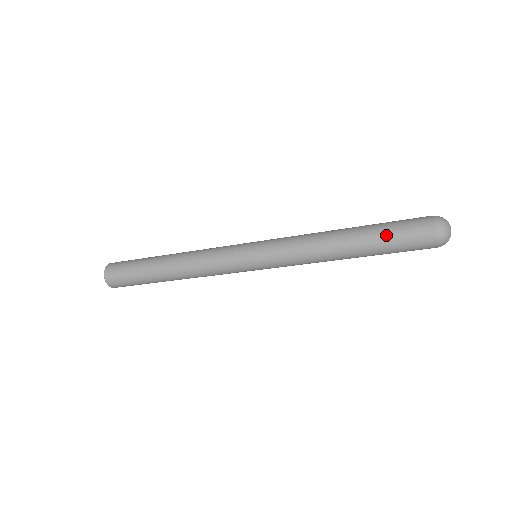
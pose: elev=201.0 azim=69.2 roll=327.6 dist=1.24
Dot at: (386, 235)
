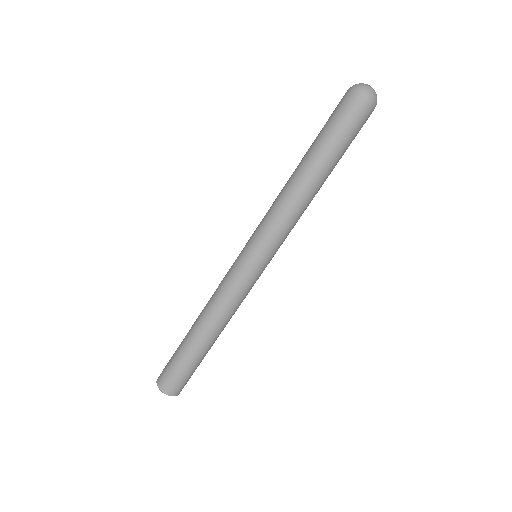
Dot at: (322, 133)
